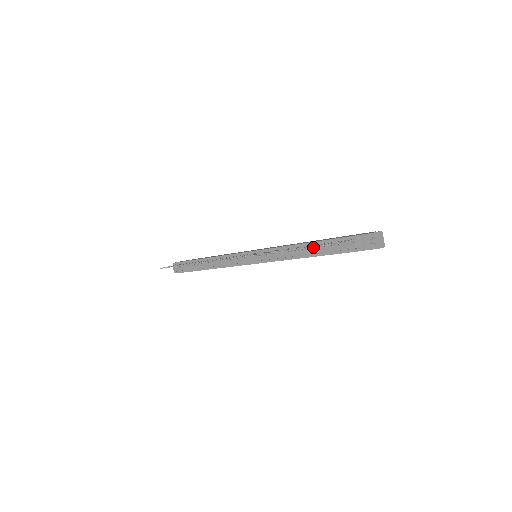
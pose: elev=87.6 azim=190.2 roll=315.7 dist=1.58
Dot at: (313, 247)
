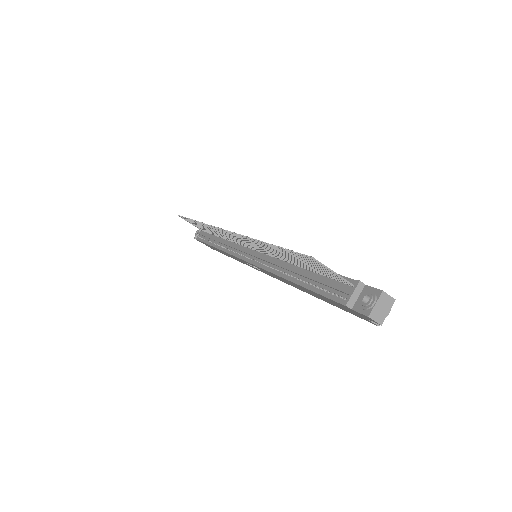
Dot at: (286, 249)
